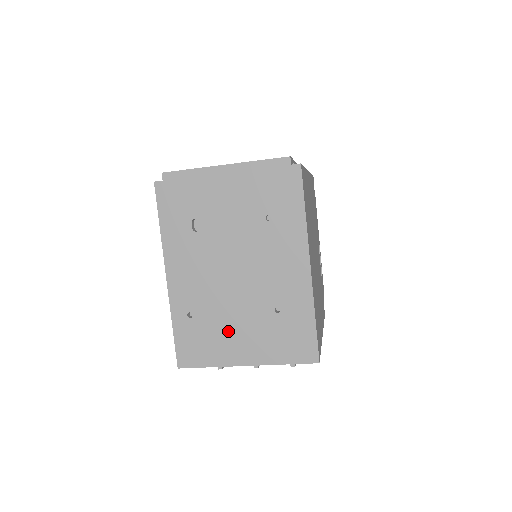
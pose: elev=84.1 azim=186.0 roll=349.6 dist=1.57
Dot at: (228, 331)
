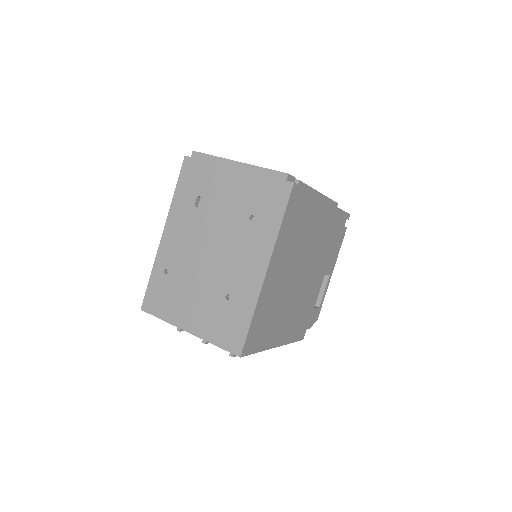
Dot at: (186, 297)
